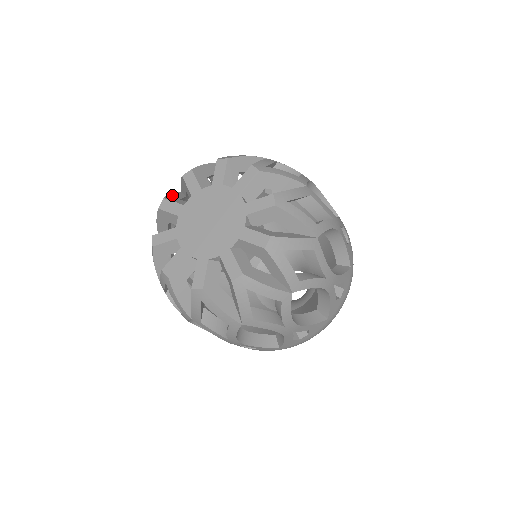
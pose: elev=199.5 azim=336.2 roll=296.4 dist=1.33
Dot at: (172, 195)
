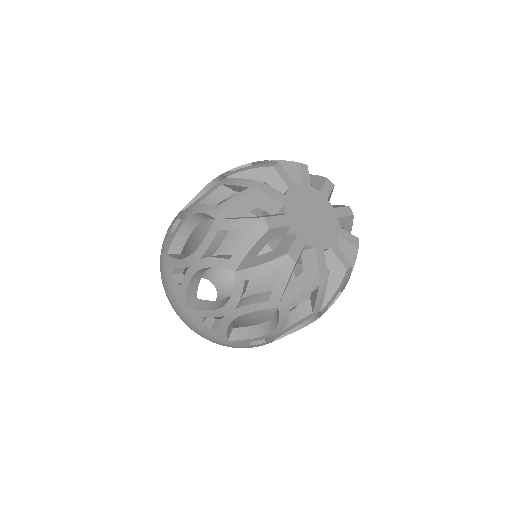
Dot at: (247, 180)
